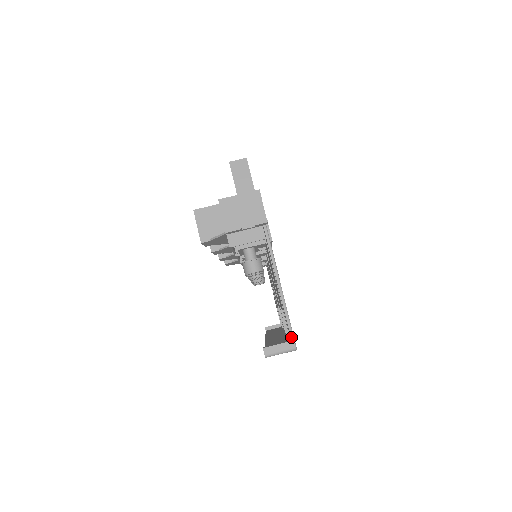
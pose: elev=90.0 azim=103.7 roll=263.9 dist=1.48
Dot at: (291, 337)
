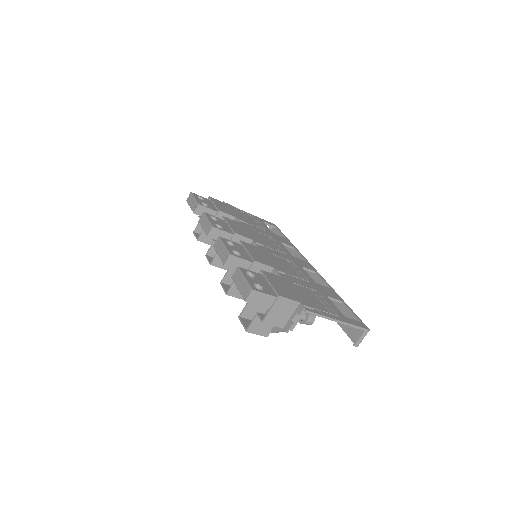
Dot at: (363, 330)
